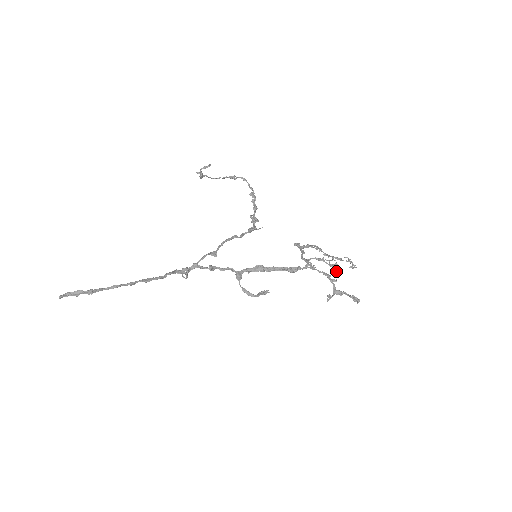
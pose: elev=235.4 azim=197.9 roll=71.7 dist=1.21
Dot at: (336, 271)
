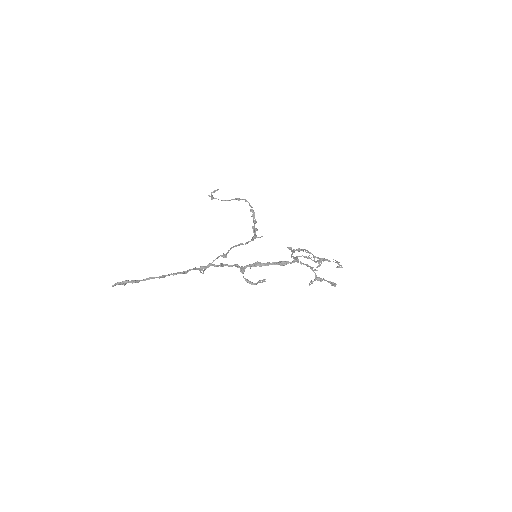
Dot at: occluded
